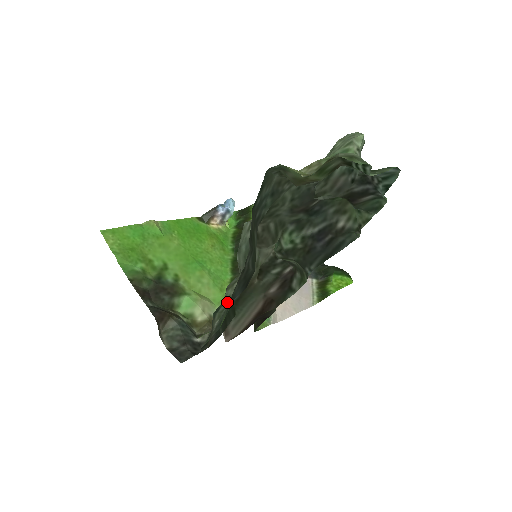
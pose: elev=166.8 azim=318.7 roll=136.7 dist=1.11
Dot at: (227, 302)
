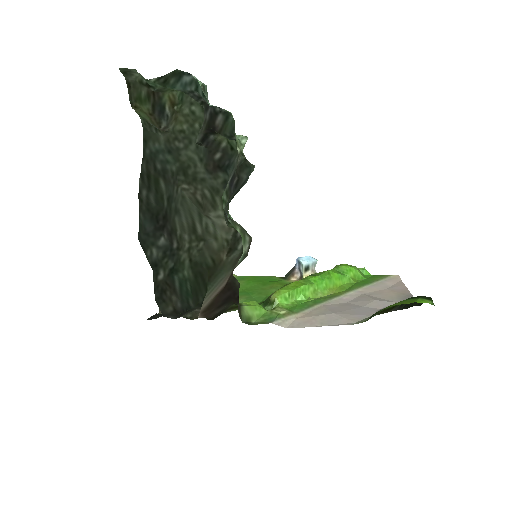
Dot at: (174, 258)
